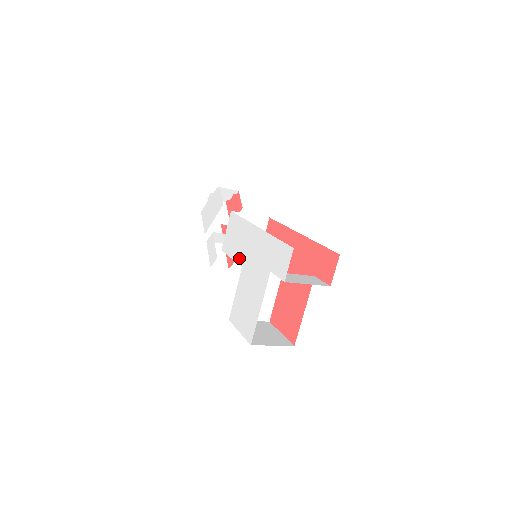
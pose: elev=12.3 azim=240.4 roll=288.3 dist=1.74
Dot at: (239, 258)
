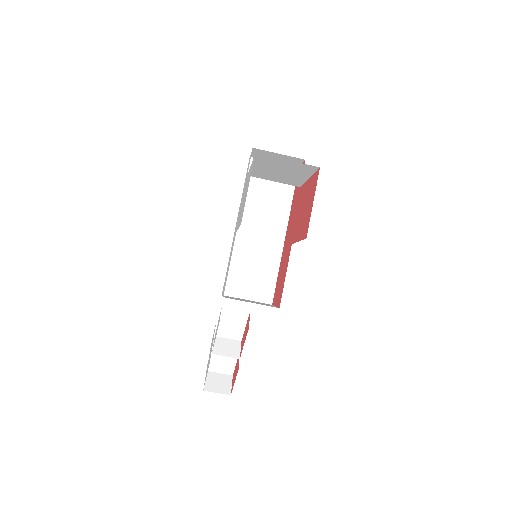
Dot at: (233, 245)
